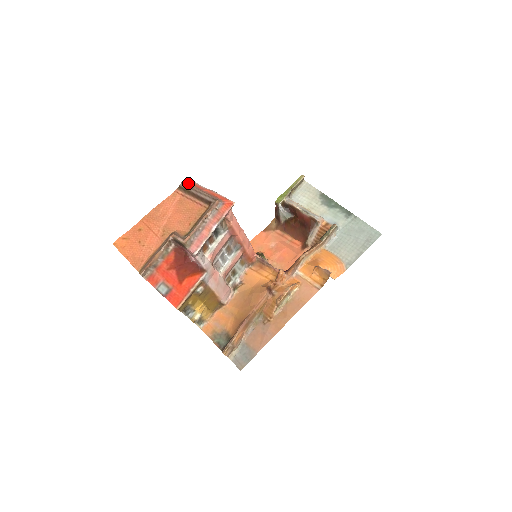
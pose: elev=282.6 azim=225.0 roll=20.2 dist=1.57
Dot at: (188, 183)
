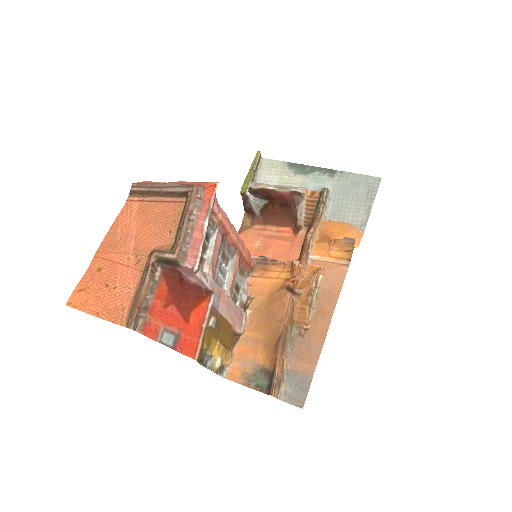
Dot at: (141, 183)
